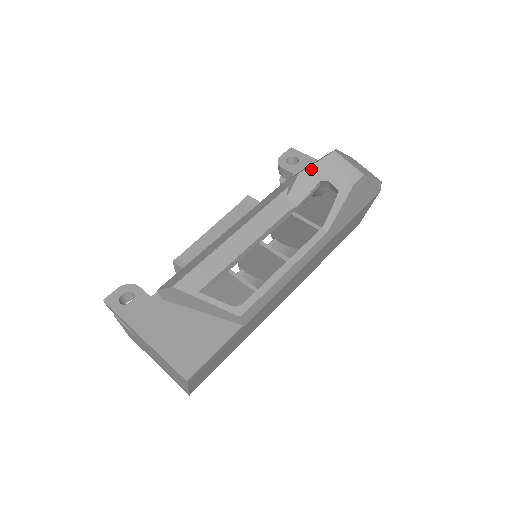
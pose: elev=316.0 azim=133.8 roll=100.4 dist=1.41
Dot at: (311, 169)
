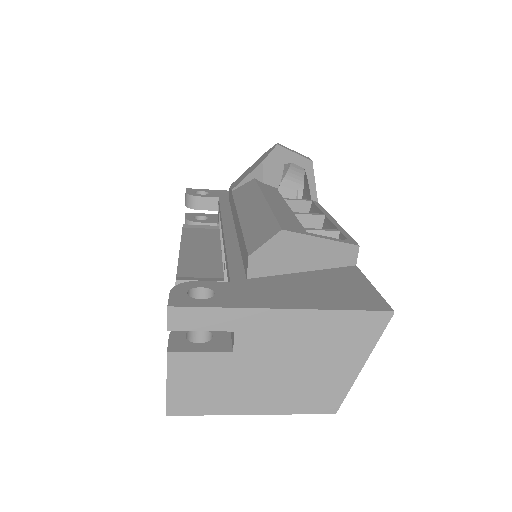
Dot at: (271, 156)
